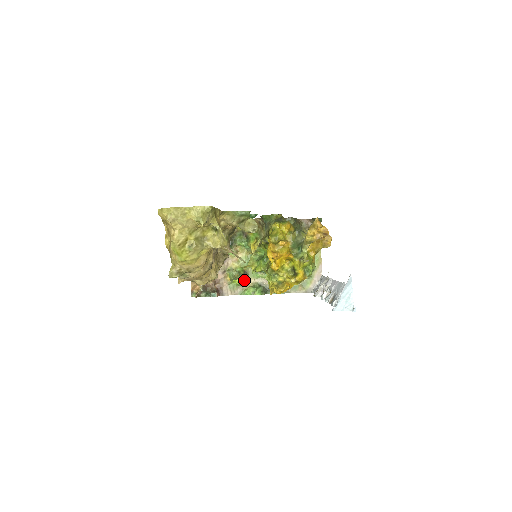
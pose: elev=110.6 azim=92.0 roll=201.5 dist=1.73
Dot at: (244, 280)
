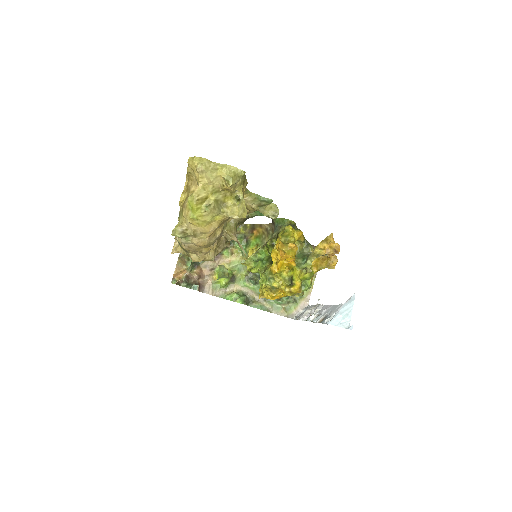
Dot at: (229, 284)
